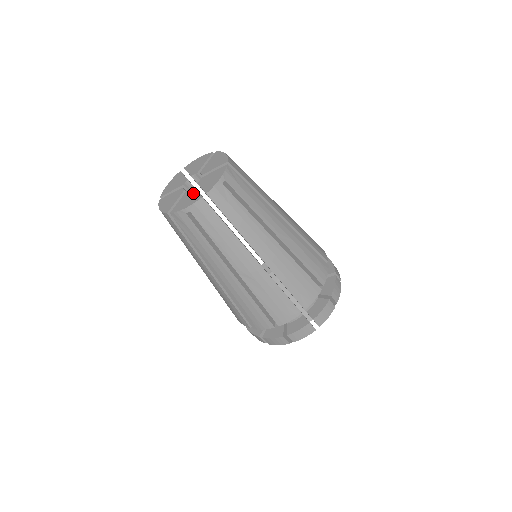
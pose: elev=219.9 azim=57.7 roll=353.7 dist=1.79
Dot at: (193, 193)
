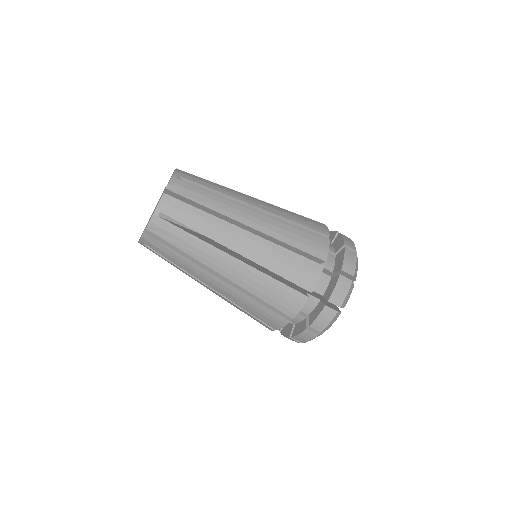
Dot at: occluded
